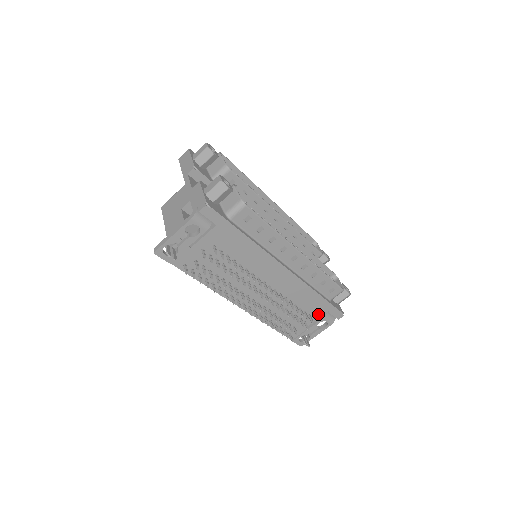
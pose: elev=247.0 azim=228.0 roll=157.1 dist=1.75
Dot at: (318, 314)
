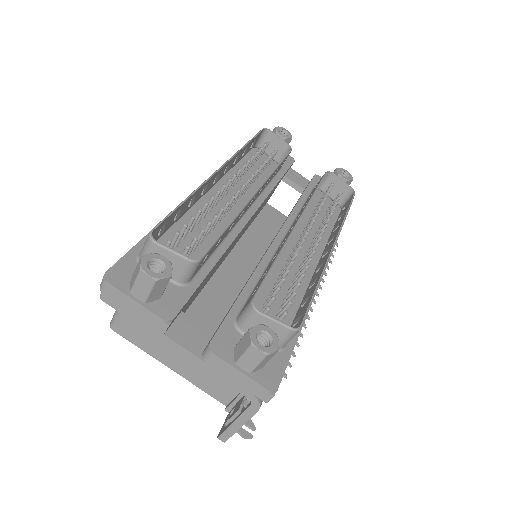
Dot at: occluded
